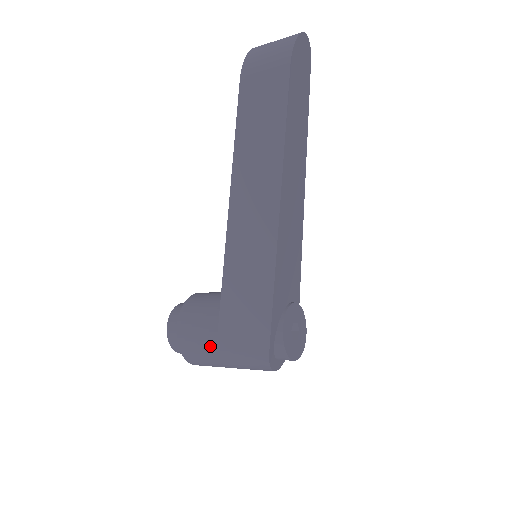
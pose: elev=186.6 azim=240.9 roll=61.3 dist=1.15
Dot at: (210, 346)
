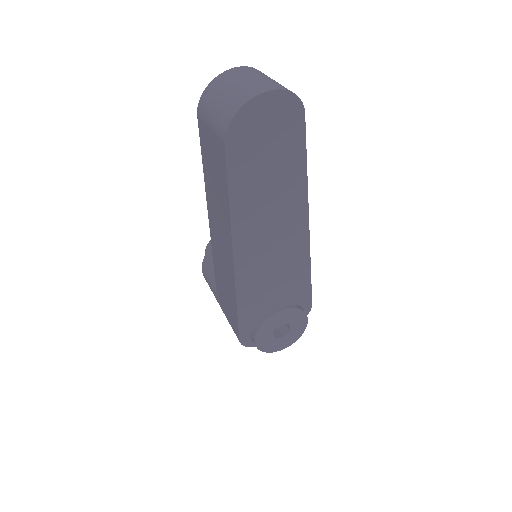
Dot at: (215, 295)
